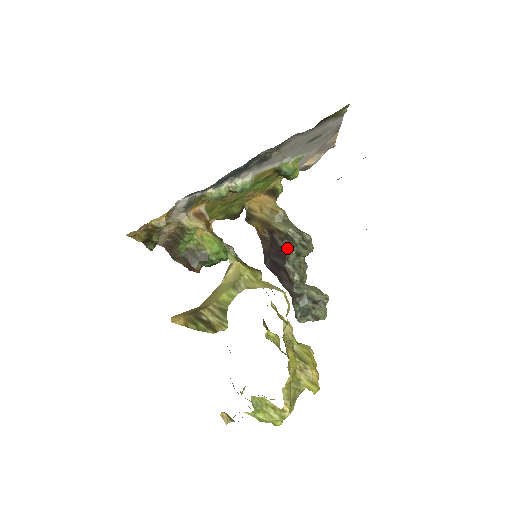
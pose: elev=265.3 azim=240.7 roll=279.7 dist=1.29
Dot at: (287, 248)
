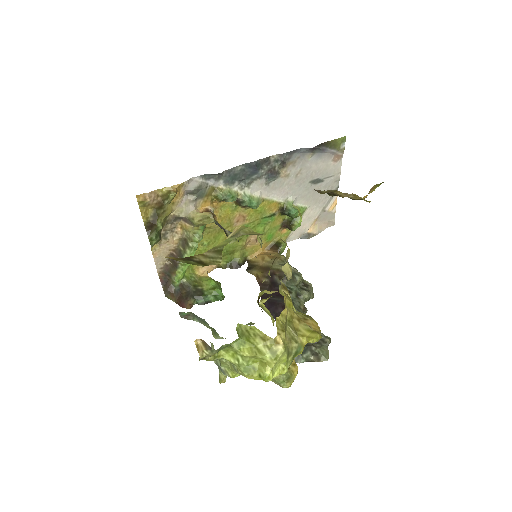
Dot at: (287, 288)
